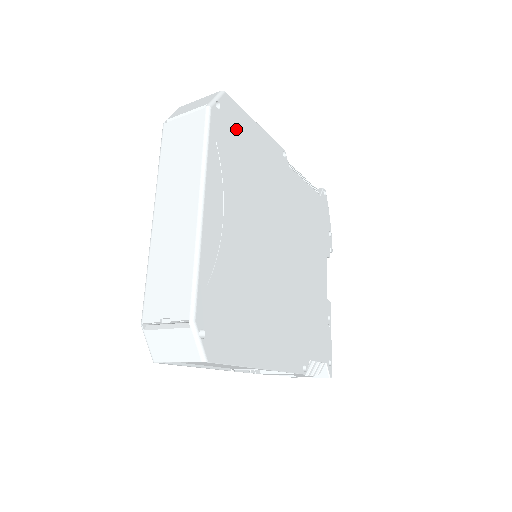
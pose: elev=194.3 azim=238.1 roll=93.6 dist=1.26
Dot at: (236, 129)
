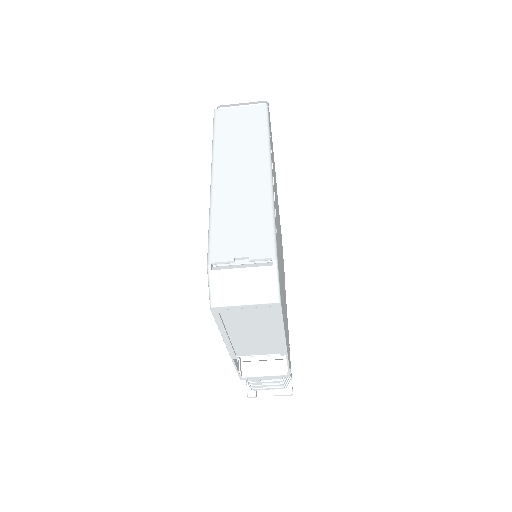
Dot at: occluded
